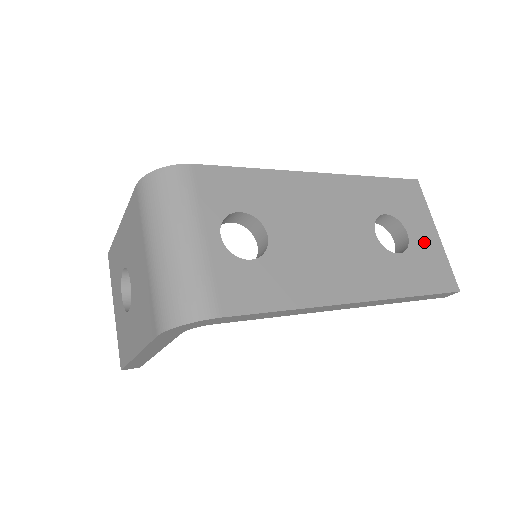
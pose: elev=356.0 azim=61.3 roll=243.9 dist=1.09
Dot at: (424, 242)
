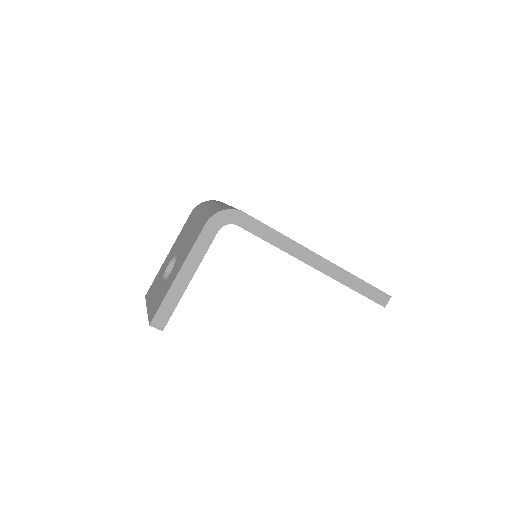
Dot at: occluded
